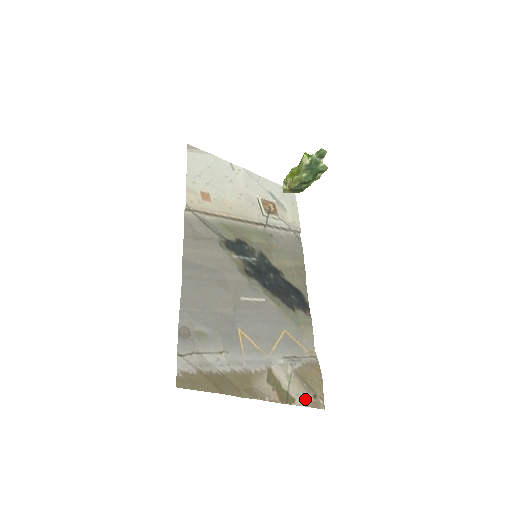
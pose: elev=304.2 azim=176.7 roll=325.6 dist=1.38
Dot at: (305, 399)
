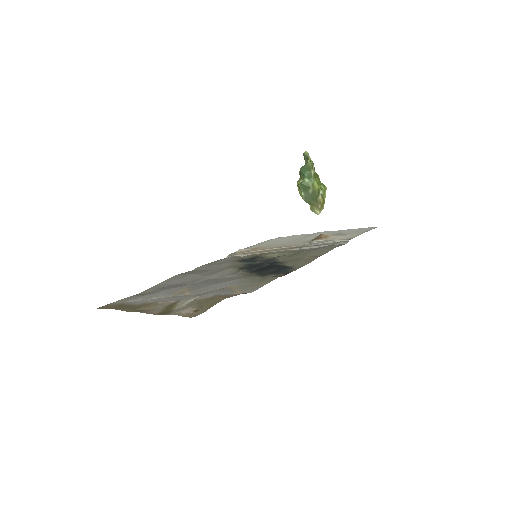
Dot at: (181, 311)
